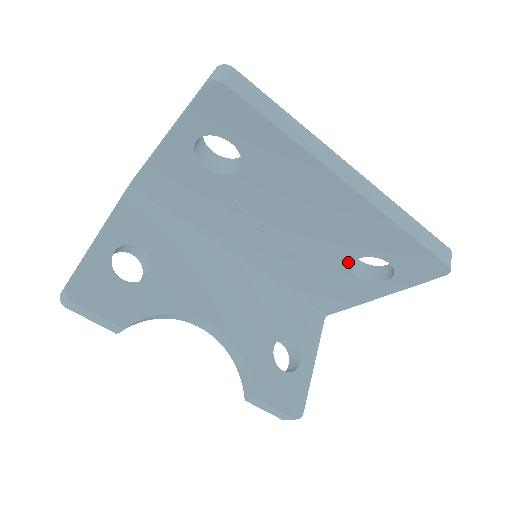
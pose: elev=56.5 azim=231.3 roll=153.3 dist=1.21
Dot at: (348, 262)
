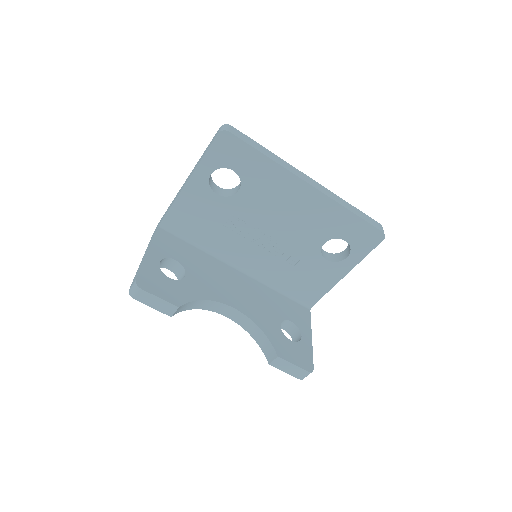
Dot at: (319, 248)
